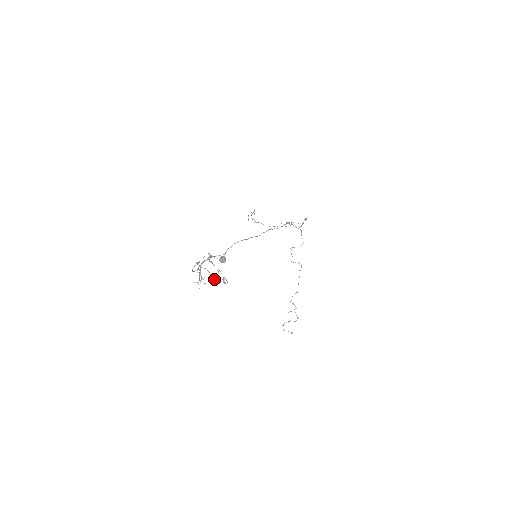
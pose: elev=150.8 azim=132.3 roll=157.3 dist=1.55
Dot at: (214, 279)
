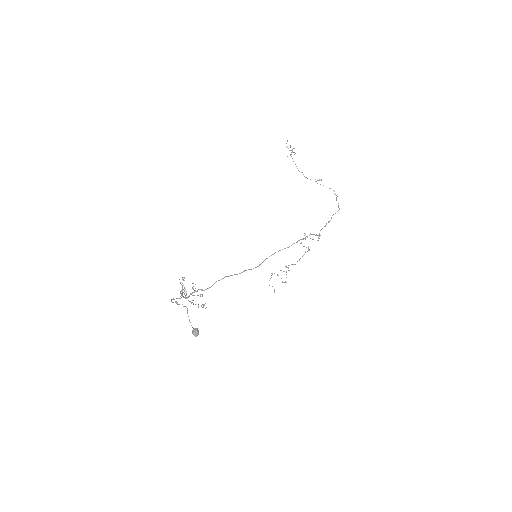
Dot at: (193, 303)
